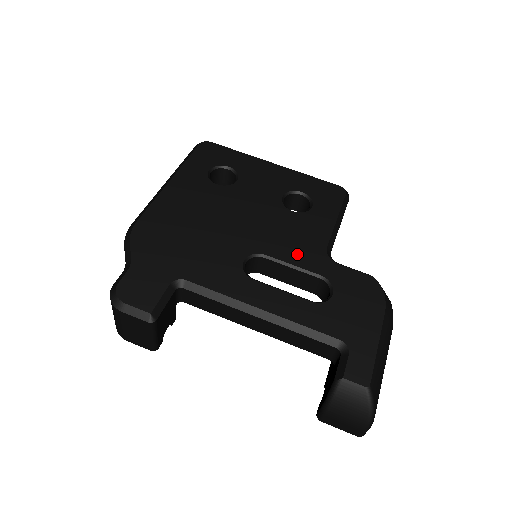
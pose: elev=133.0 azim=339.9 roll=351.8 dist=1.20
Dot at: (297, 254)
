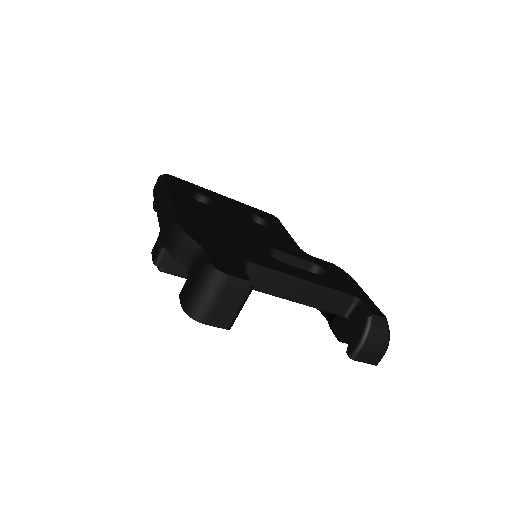
Dot at: (290, 250)
